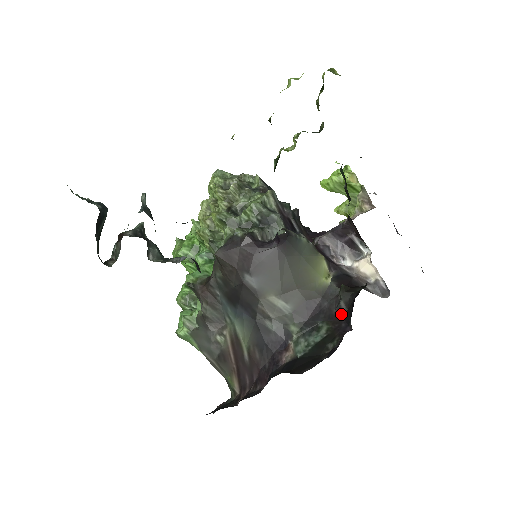
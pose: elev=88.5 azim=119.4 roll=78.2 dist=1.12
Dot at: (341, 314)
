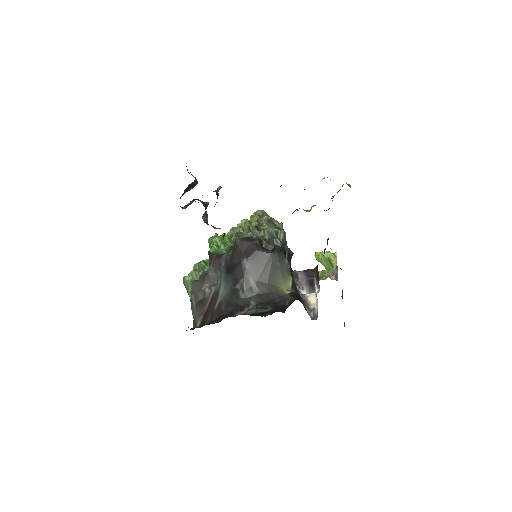
Dot at: (284, 306)
